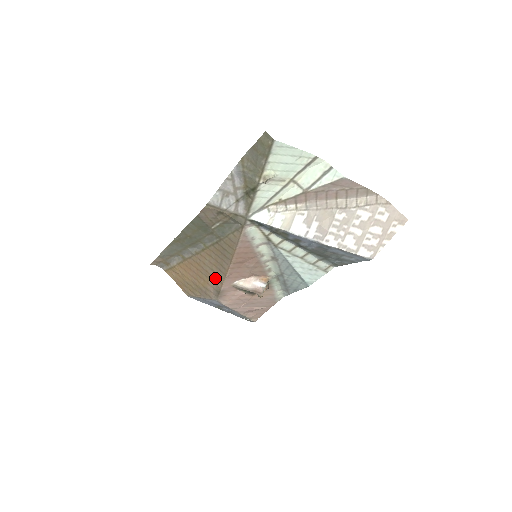
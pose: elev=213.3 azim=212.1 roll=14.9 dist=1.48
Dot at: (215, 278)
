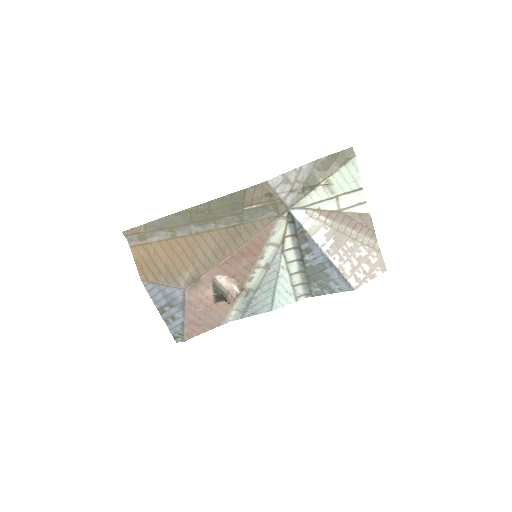
Dot at: (202, 264)
